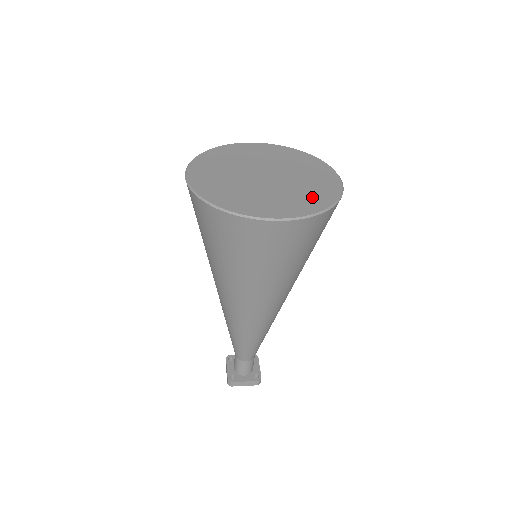
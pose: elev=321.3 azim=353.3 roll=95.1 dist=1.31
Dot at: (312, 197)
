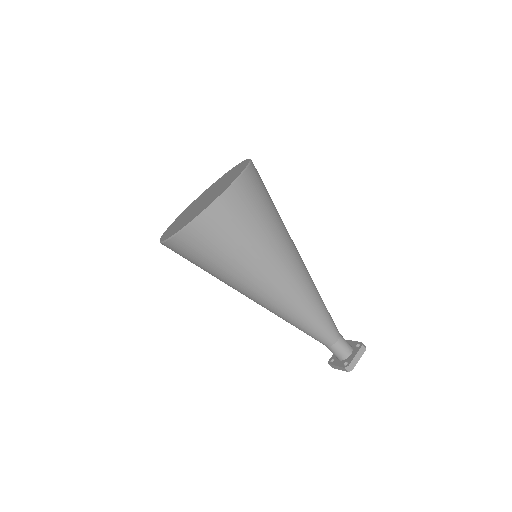
Dot at: (236, 172)
